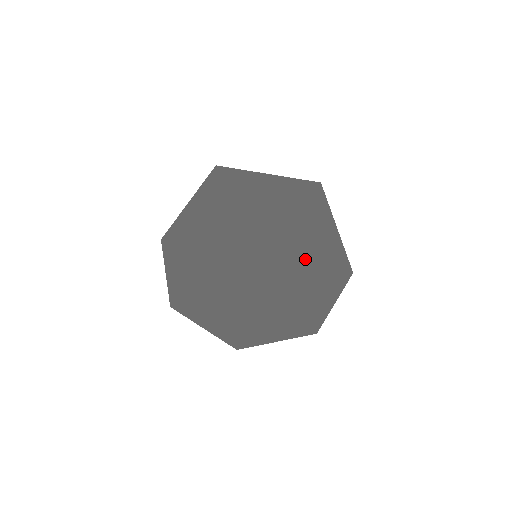
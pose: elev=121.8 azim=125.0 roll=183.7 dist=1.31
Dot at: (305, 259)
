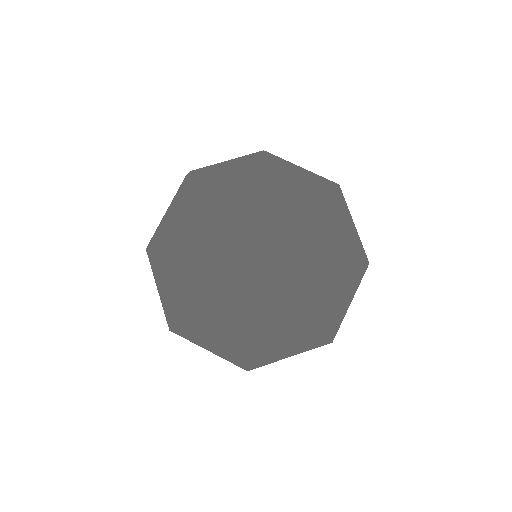
Dot at: (311, 291)
